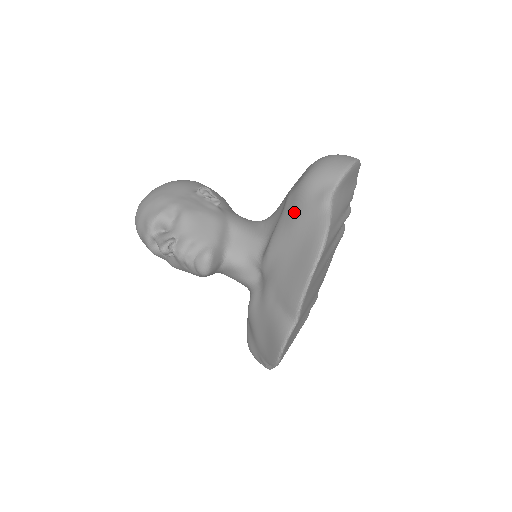
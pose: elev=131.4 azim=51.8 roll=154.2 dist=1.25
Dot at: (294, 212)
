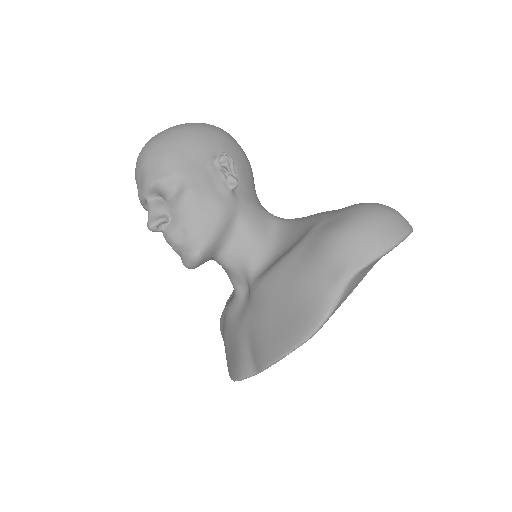
Dot at: (304, 265)
